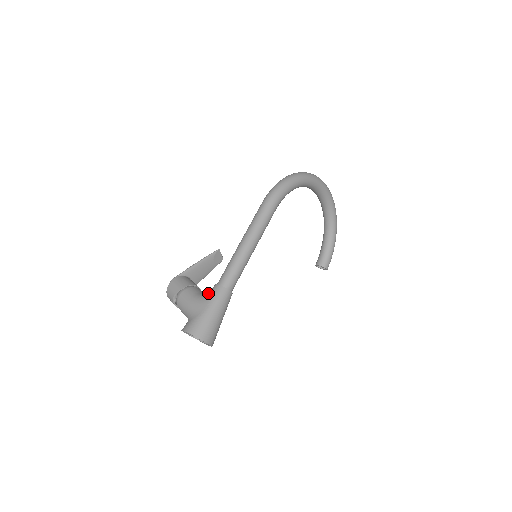
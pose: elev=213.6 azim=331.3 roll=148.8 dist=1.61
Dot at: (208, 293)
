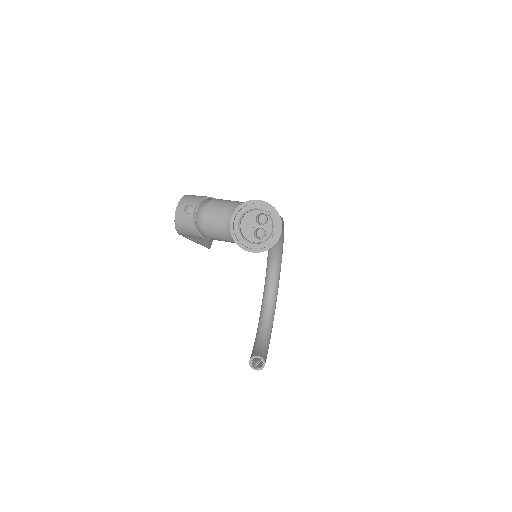
Dot at: occluded
